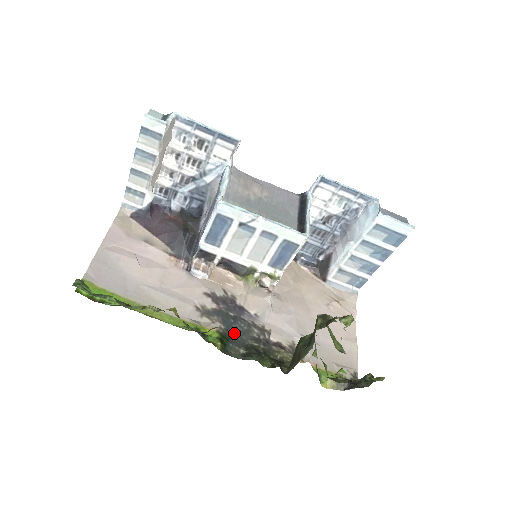
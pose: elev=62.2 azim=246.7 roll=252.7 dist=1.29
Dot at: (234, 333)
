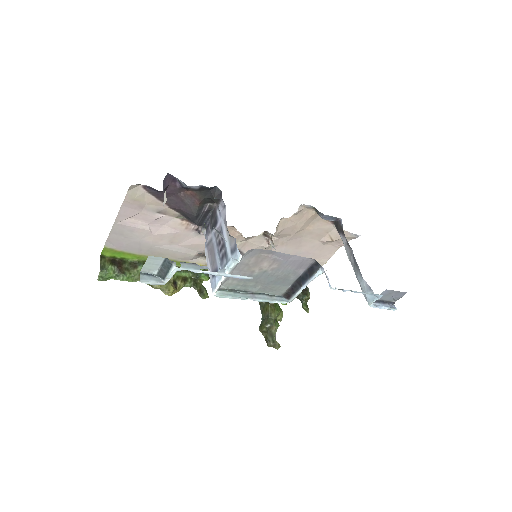
Dot at: occluded
